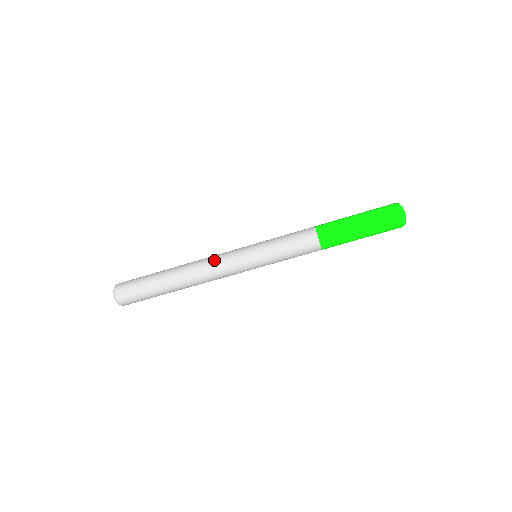
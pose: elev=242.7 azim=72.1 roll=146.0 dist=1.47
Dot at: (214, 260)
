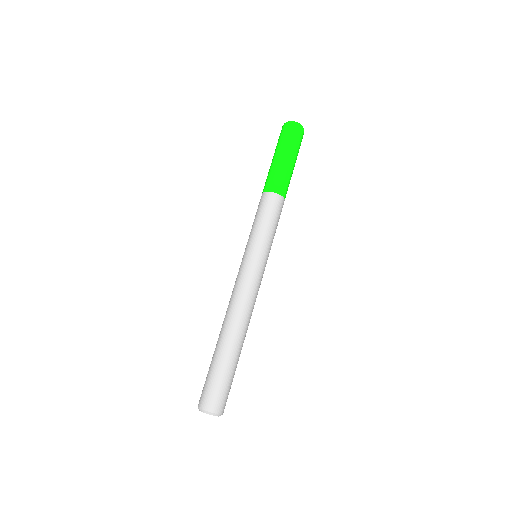
Dot at: (232, 291)
